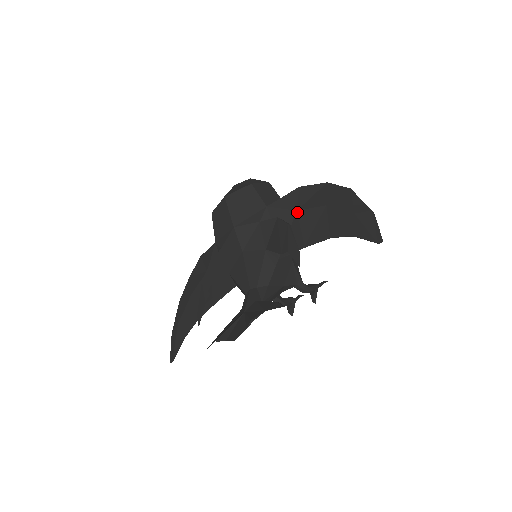
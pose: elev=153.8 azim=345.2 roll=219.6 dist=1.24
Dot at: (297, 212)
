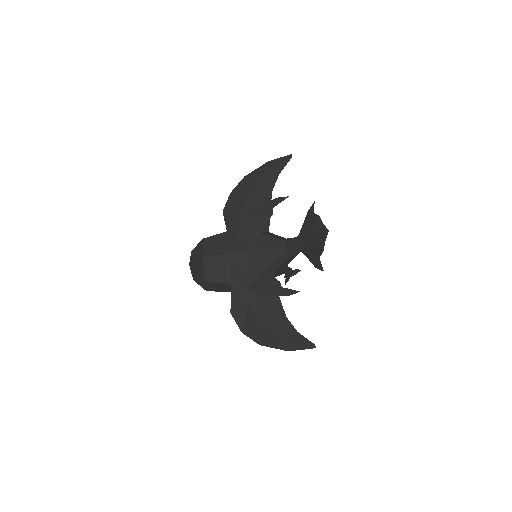
Dot at: (242, 212)
